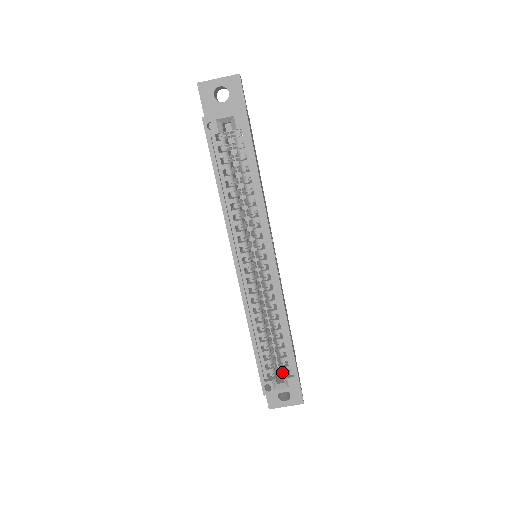
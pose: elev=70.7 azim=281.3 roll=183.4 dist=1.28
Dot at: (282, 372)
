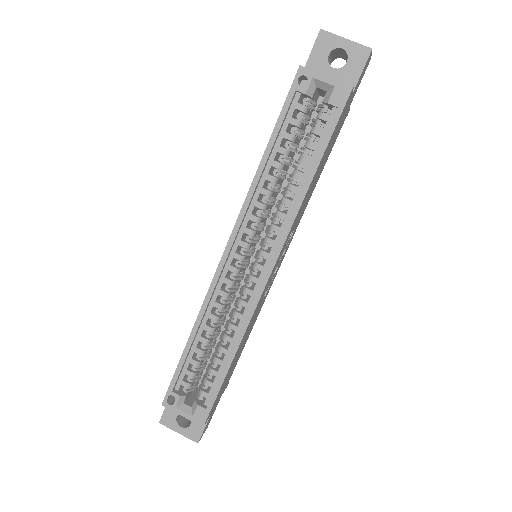
Dot at: (198, 395)
